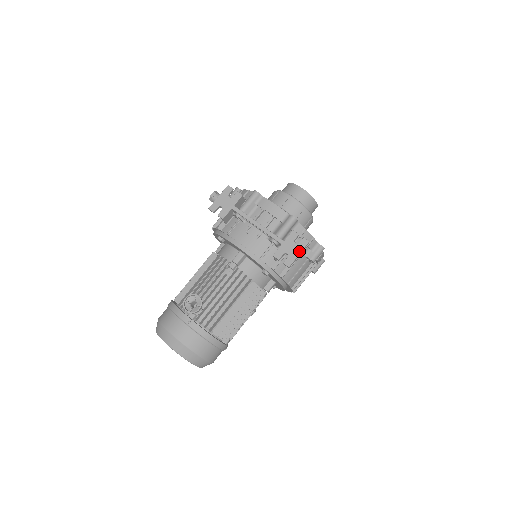
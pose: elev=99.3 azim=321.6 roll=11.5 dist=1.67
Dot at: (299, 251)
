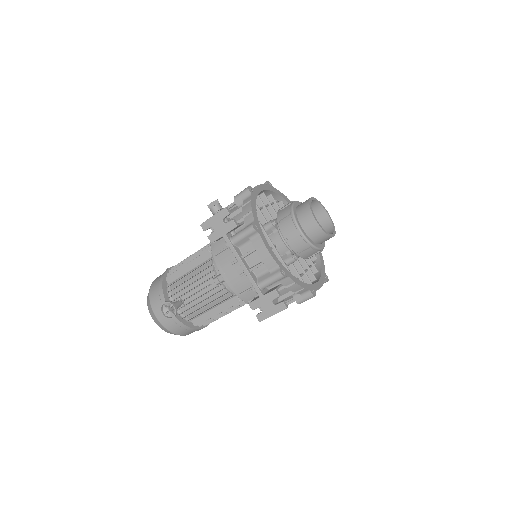
Dot at: (274, 312)
